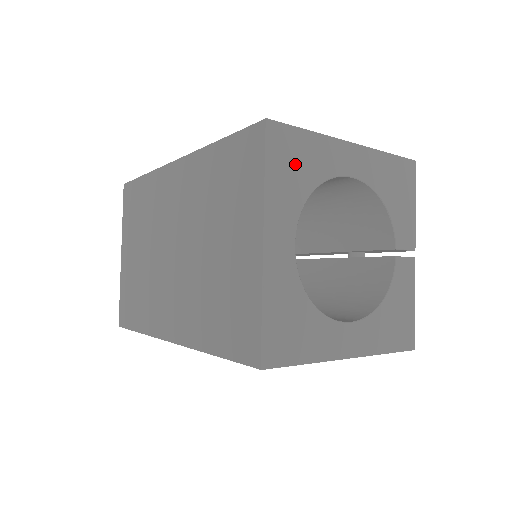
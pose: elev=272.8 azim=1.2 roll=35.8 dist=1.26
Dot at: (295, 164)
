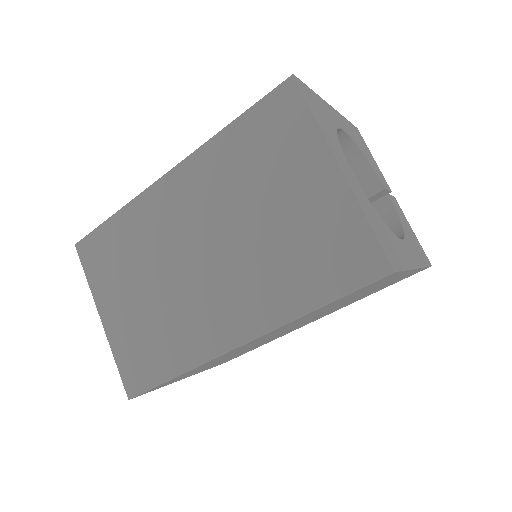
Dot at: (321, 112)
